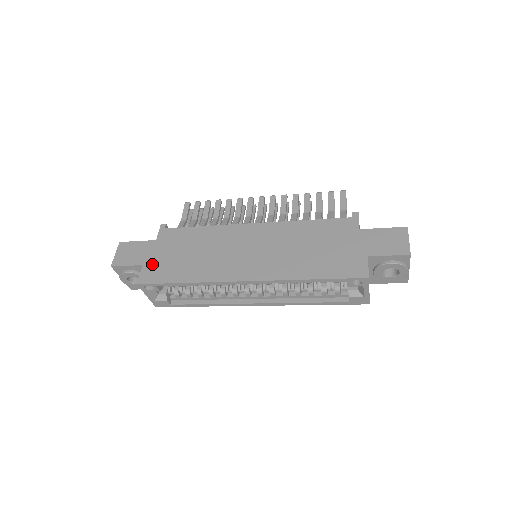
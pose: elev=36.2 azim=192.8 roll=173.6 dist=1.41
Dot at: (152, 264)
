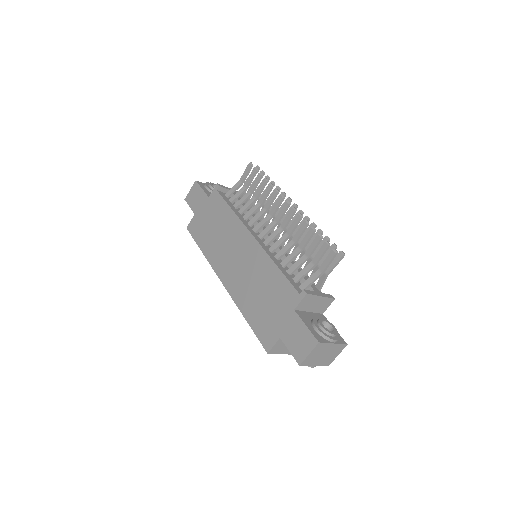
Dot at: (198, 218)
